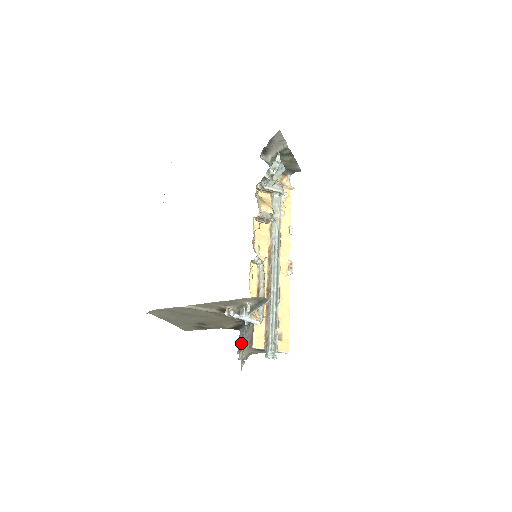
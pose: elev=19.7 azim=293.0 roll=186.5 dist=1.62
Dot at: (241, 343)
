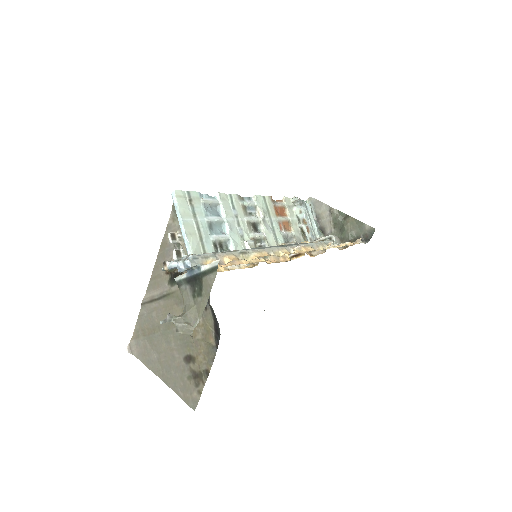
Dot at: occluded
